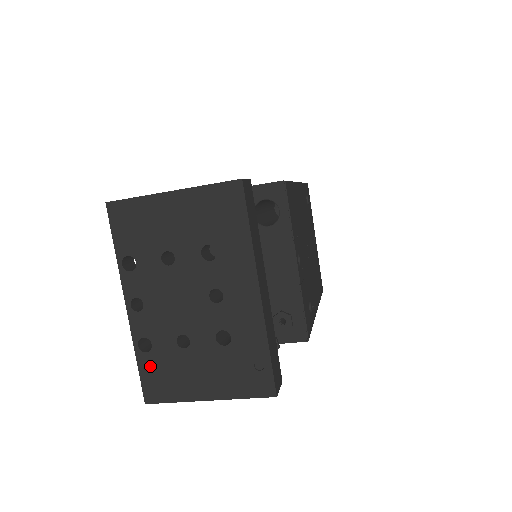
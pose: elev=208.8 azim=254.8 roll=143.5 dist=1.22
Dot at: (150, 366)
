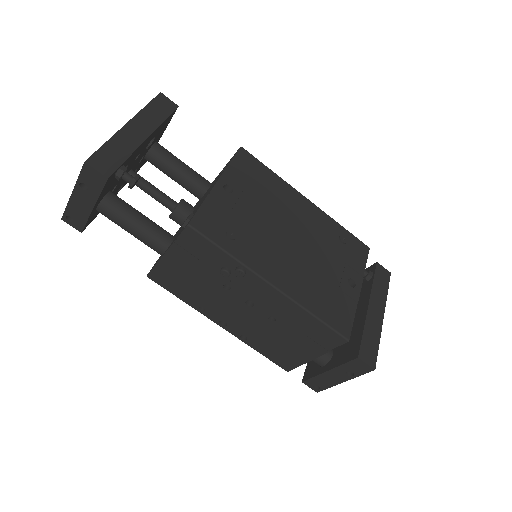
Dot at: occluded
